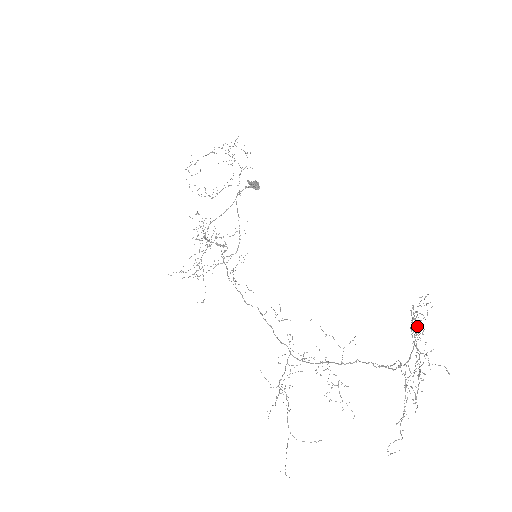
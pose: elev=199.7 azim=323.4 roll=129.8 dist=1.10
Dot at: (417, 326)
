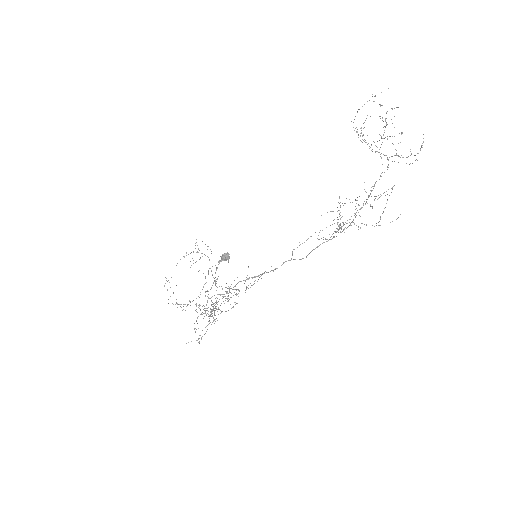
Dot at: (367, 135)
